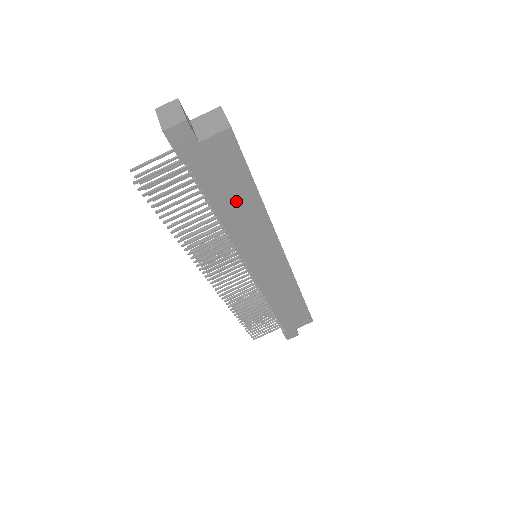
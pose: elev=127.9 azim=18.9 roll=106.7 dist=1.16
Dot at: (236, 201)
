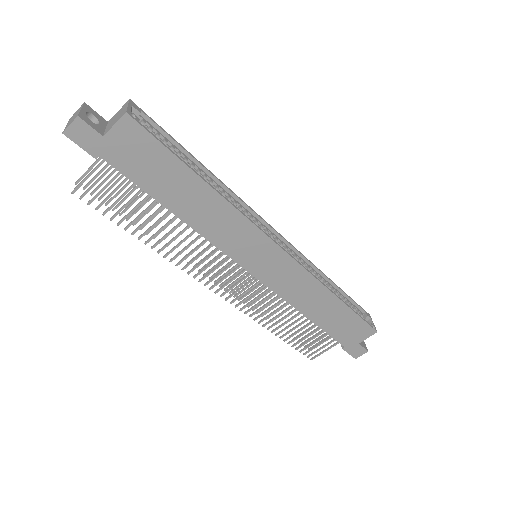
Dot at: (182, 192)
